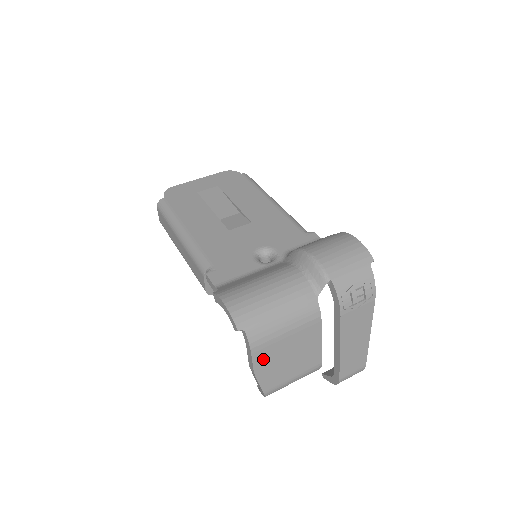
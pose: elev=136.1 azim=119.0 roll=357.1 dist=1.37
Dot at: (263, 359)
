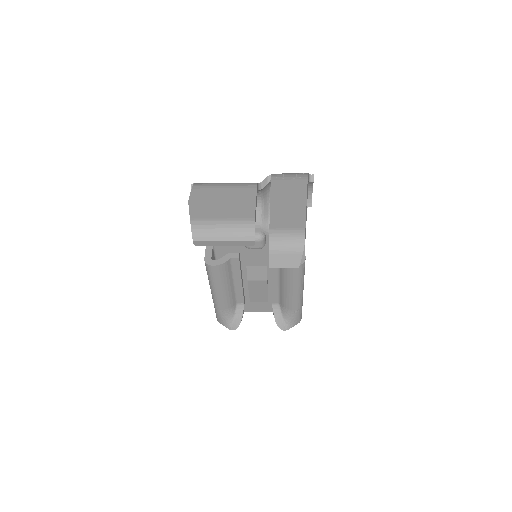
Dot at: (199, 195)
